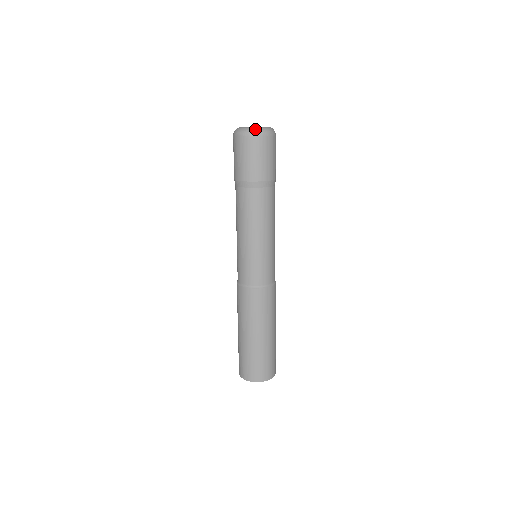
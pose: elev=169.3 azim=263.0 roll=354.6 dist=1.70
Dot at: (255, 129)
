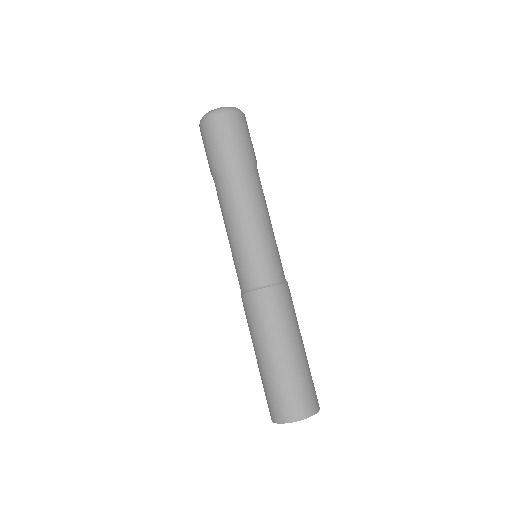
Dot at: (227, 107)
